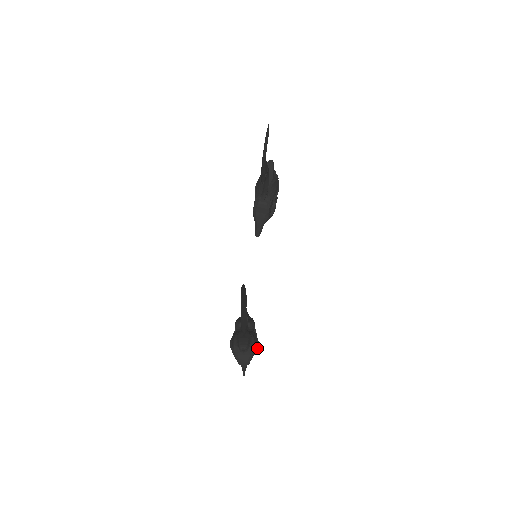
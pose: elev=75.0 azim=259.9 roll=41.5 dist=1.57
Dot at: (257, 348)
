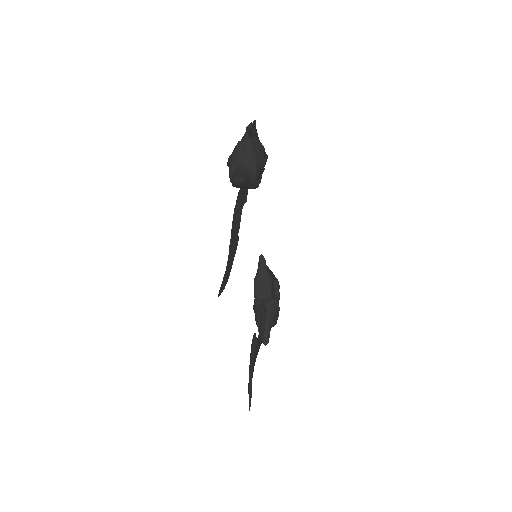
Dot at: occluded
